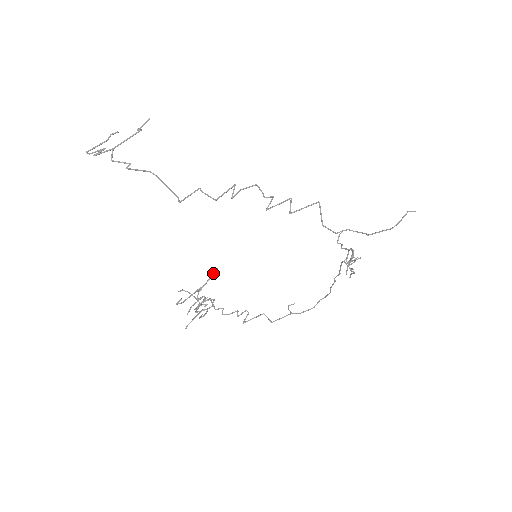
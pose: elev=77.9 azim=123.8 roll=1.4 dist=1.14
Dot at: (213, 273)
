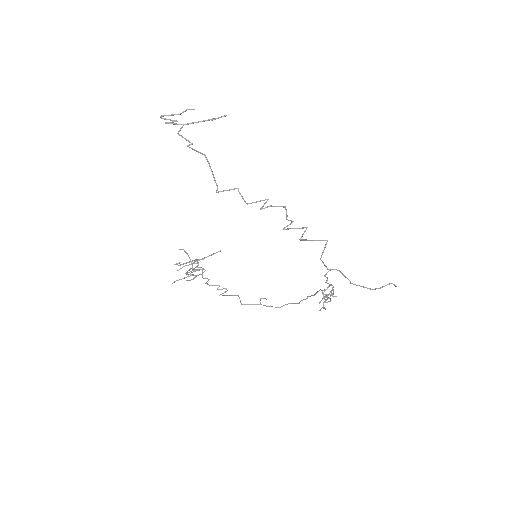
Dot at: occluded
